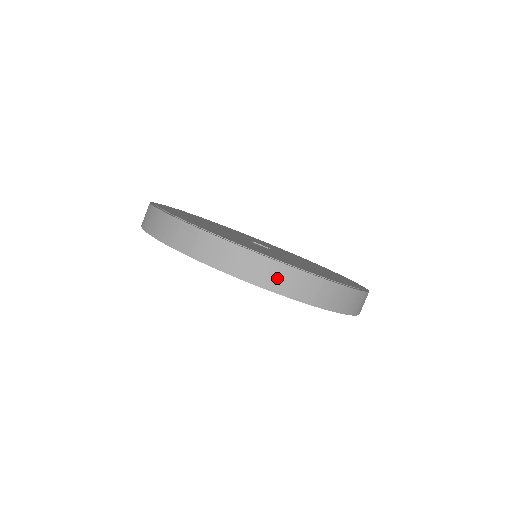
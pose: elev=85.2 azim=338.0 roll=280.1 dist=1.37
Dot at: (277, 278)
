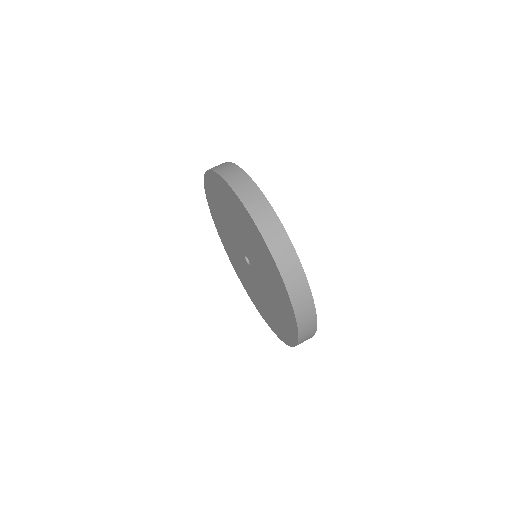
Dot at: (223, 167)
